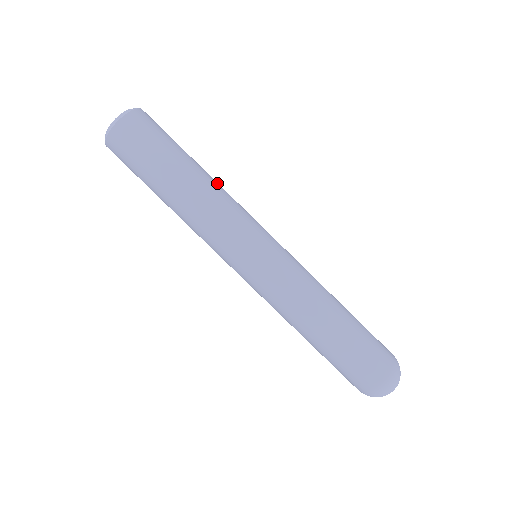
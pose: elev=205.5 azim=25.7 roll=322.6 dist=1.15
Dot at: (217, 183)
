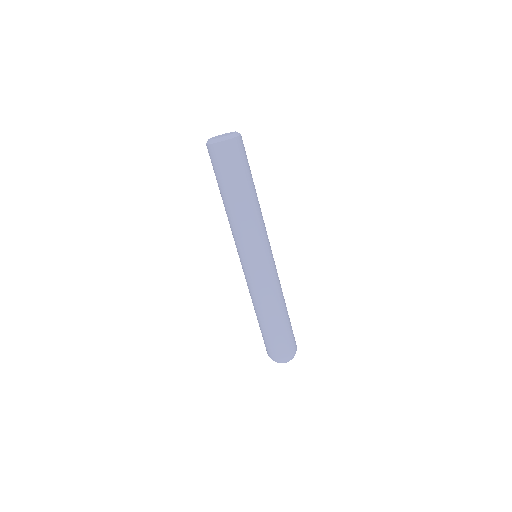
Dot at: (246, 212)
